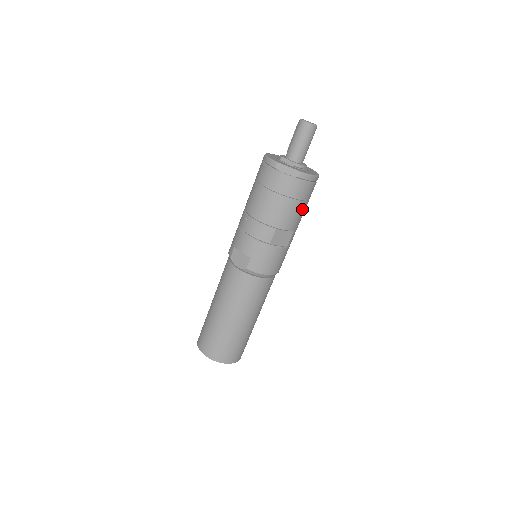
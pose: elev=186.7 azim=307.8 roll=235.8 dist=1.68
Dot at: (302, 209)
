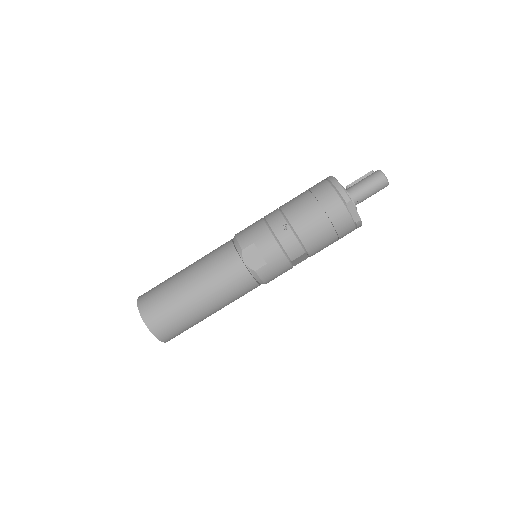
Dot at: occluded
